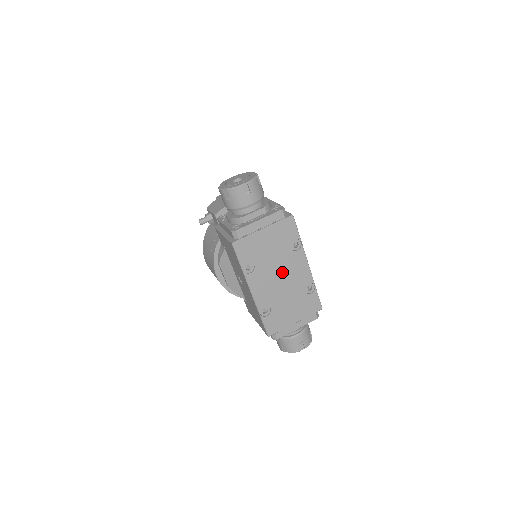
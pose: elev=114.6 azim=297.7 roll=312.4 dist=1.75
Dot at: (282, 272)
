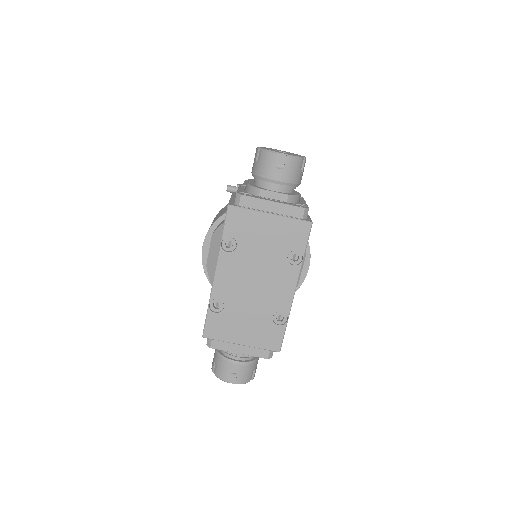
Dot at: (261, 277)
